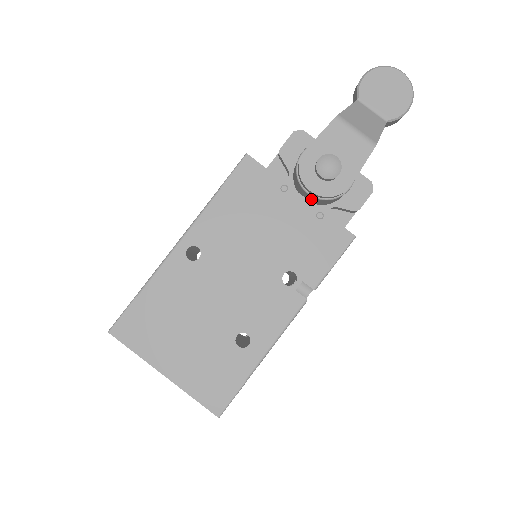
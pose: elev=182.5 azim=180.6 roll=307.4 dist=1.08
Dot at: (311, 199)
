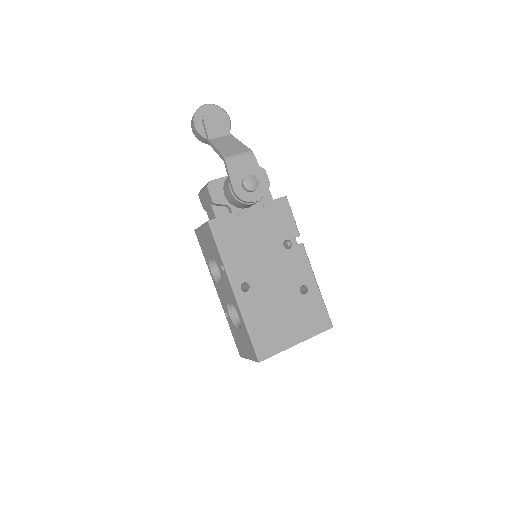
Dot at: occluded
